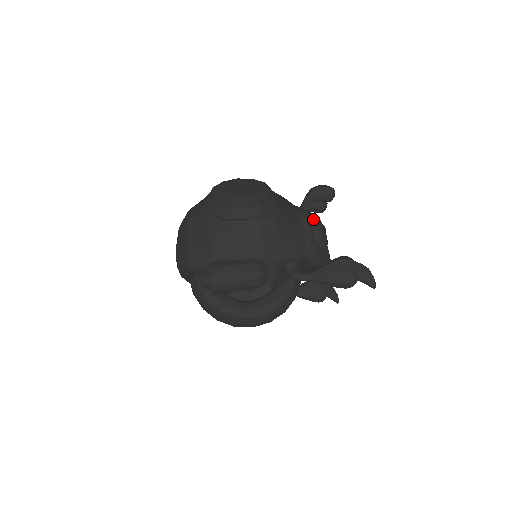
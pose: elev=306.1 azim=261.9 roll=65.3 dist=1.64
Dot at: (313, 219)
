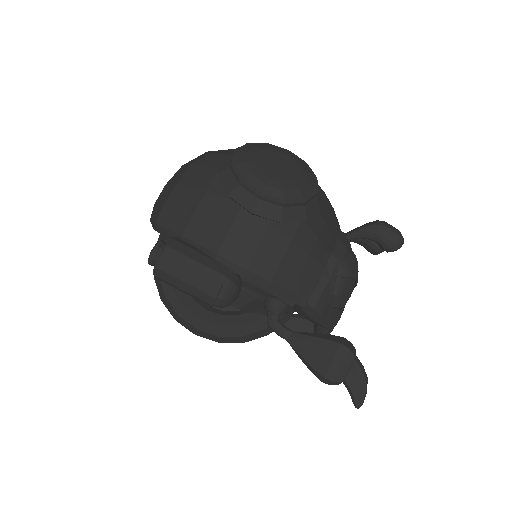
Dot at: (347, 263)
